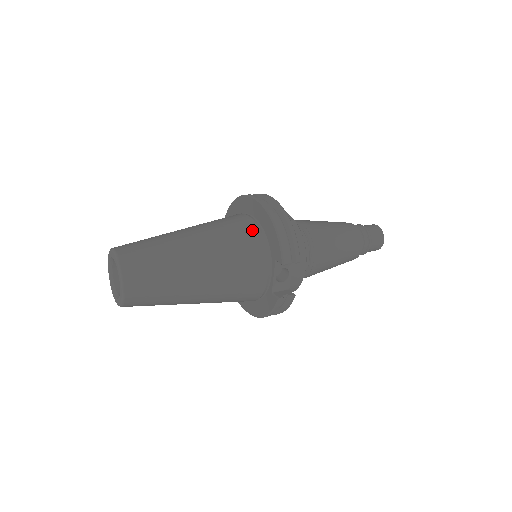
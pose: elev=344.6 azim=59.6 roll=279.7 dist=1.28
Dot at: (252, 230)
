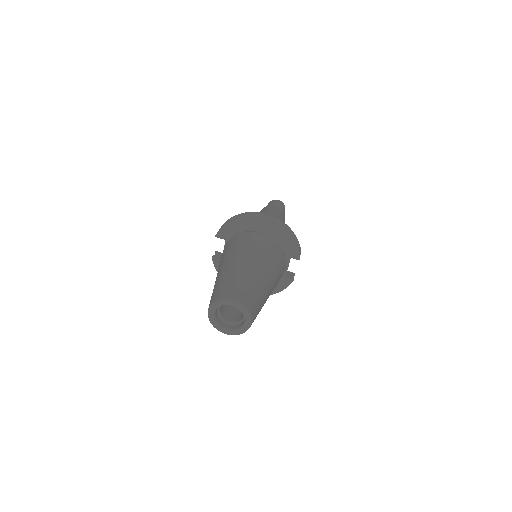
Dot at: (273, 244)
